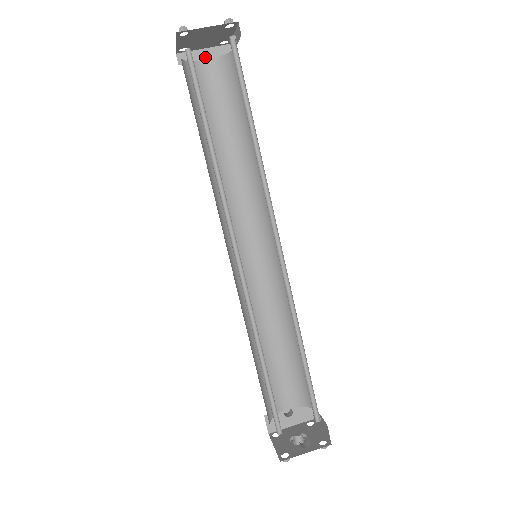
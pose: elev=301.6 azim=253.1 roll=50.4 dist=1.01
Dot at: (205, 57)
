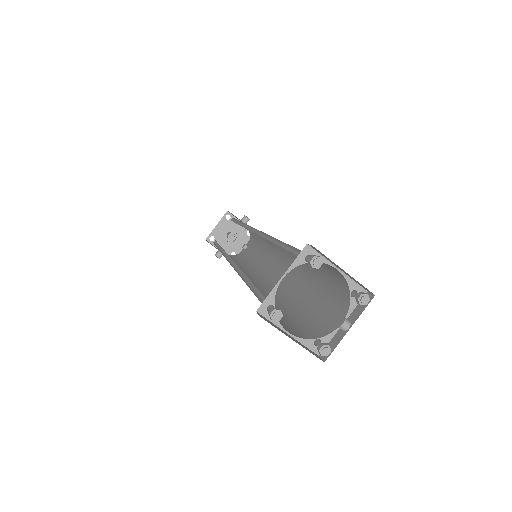
Dot at: (340, 269)
